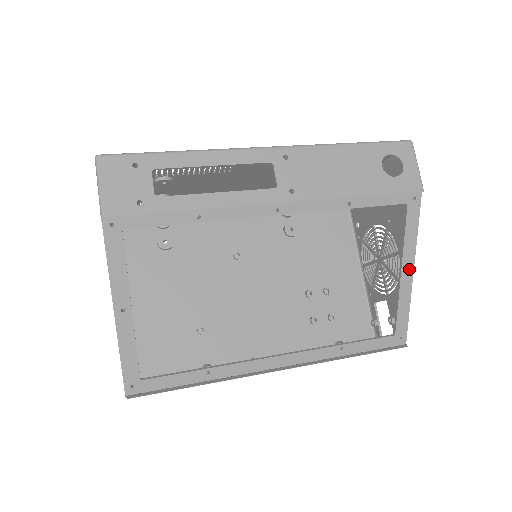
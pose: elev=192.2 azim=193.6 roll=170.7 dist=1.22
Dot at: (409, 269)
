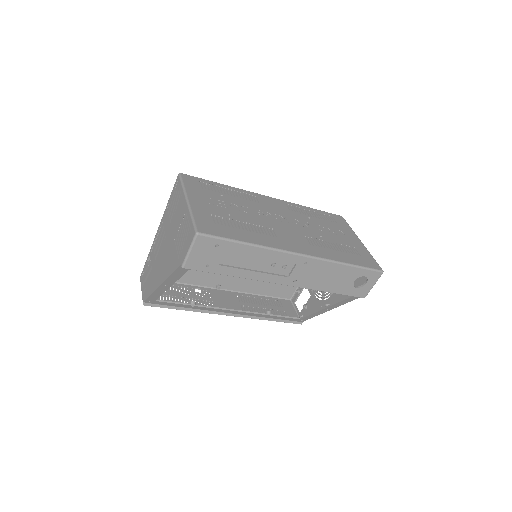
Dot at: (330, 309)
